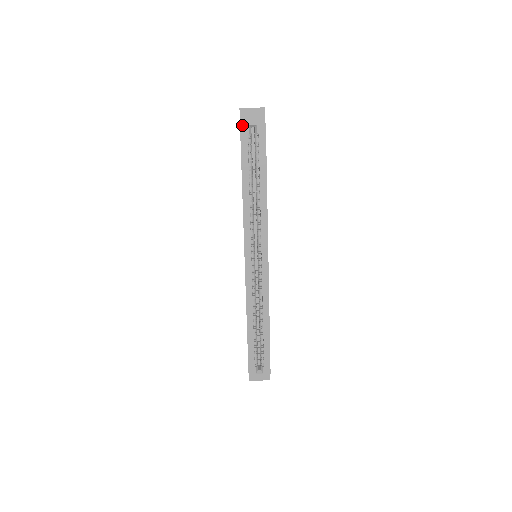
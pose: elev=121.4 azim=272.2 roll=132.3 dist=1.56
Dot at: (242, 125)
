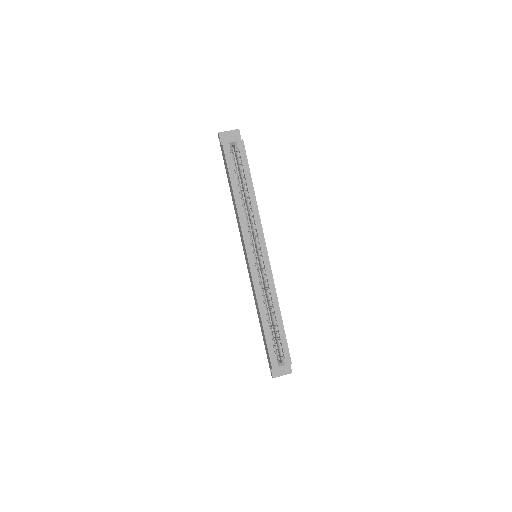
Dot at: (224, 144)
